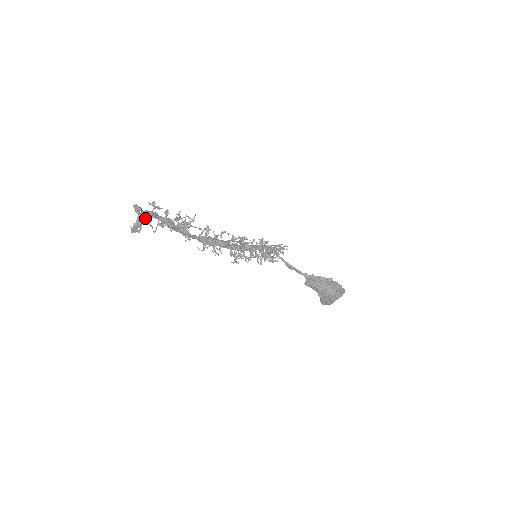
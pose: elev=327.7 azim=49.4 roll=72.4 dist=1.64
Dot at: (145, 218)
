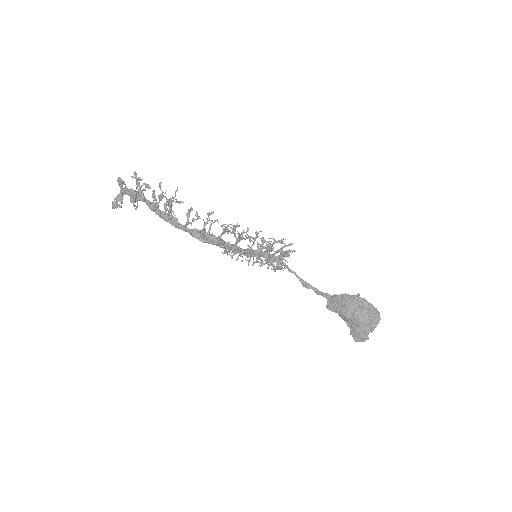
Dot at: (128, 195)
